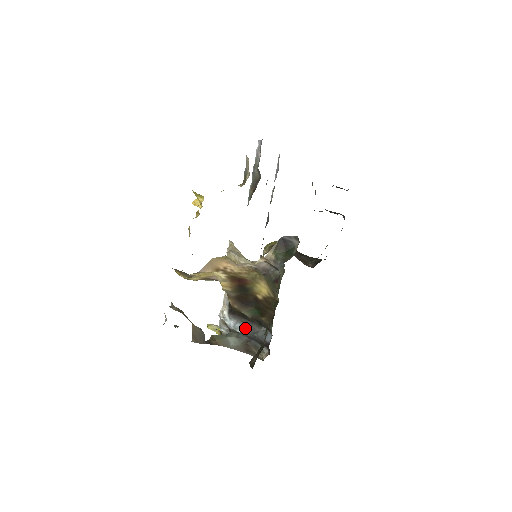
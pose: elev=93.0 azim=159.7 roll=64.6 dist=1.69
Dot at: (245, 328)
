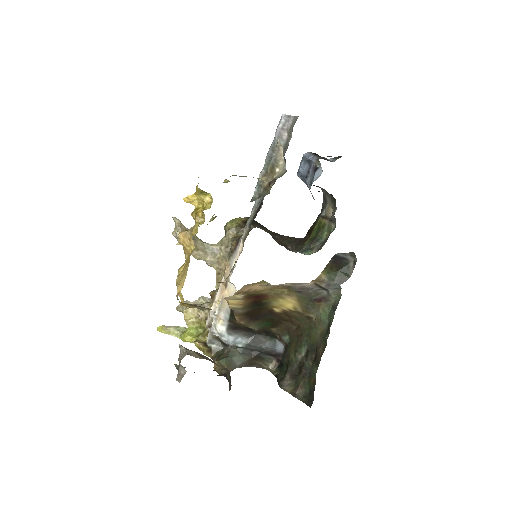
Dot at: (249, 342)
